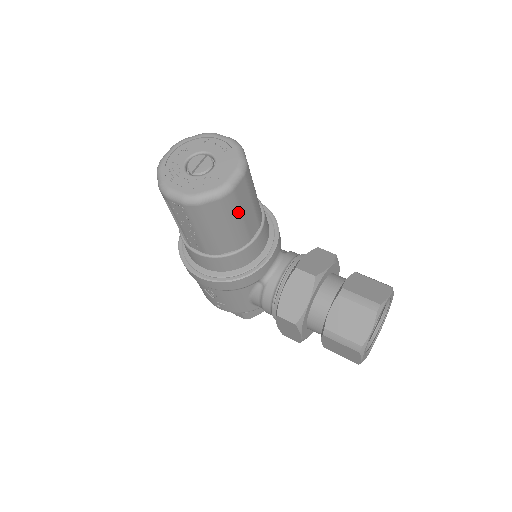
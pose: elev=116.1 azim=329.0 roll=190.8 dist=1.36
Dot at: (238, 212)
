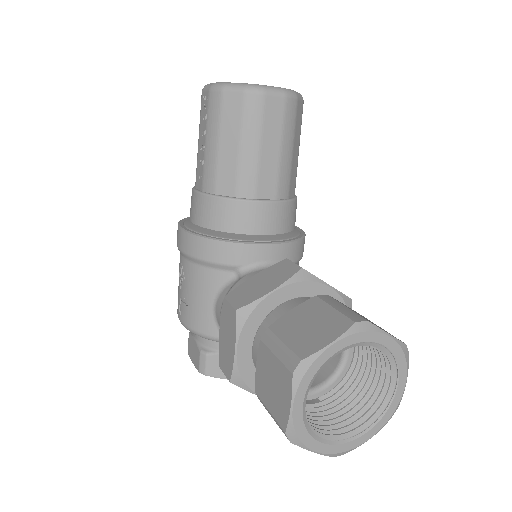
Dot at: (257, 134)
